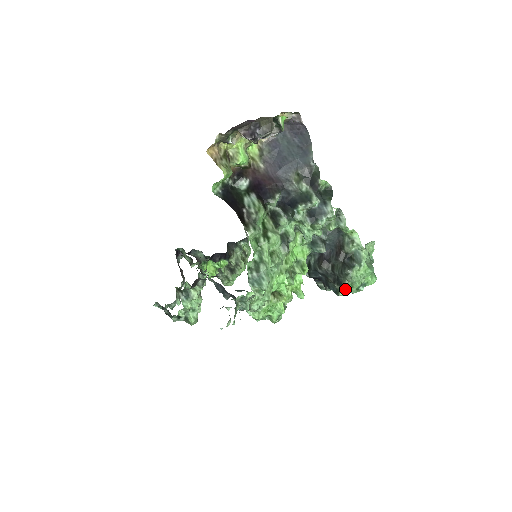
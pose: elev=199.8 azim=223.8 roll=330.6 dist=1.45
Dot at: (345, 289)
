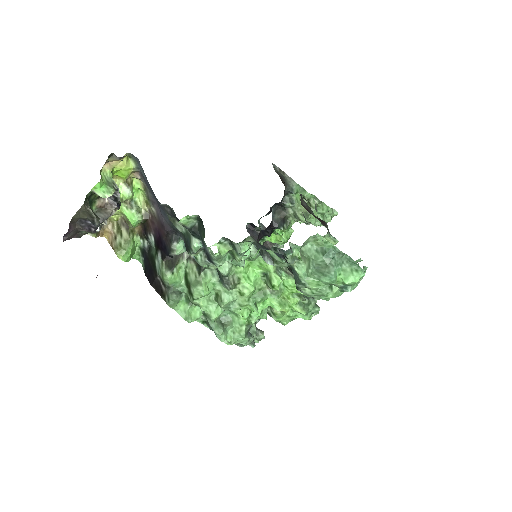
Dot at: (324, 298)
